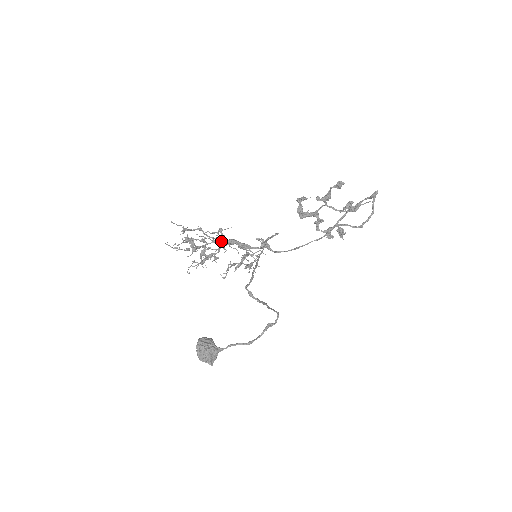
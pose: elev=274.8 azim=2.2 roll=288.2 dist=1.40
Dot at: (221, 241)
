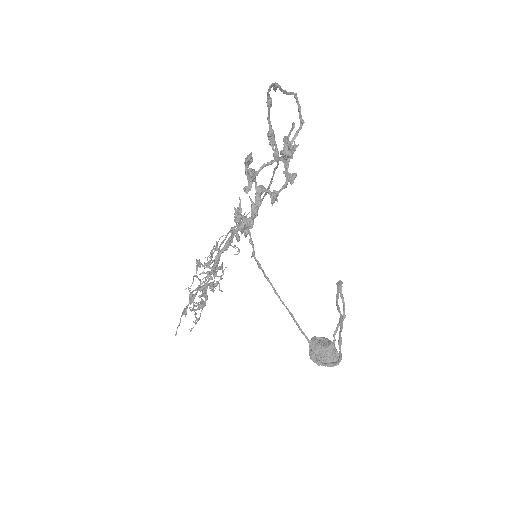
Dot at: occluded
